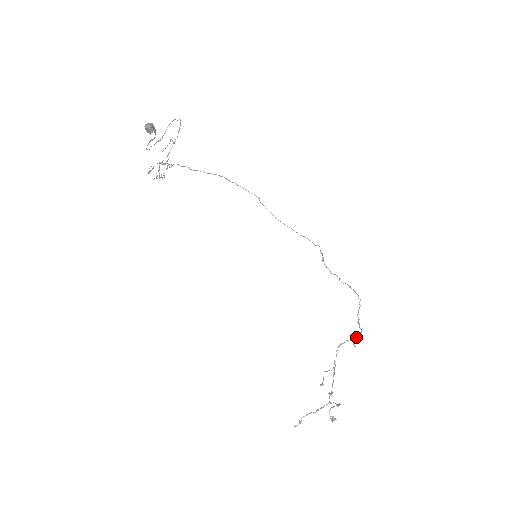
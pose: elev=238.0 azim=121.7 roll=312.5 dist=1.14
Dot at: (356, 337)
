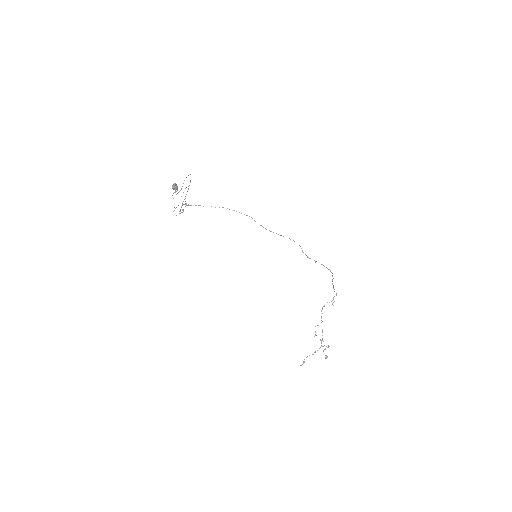
Dot at: (333, 299)
